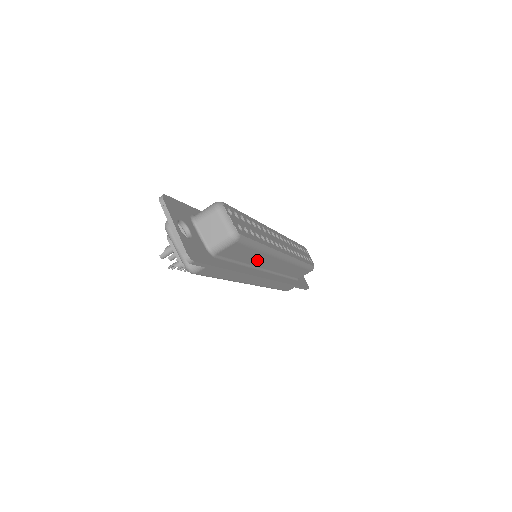
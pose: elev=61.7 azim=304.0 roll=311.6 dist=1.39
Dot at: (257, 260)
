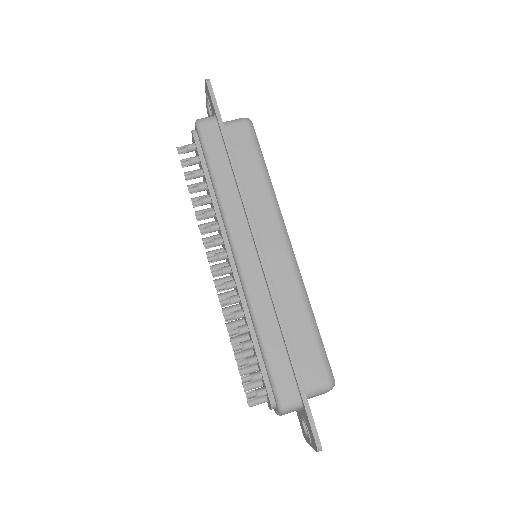
Dot at: (256, 199)
